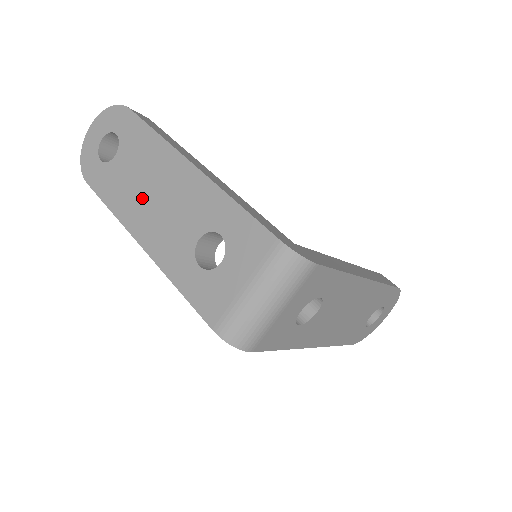
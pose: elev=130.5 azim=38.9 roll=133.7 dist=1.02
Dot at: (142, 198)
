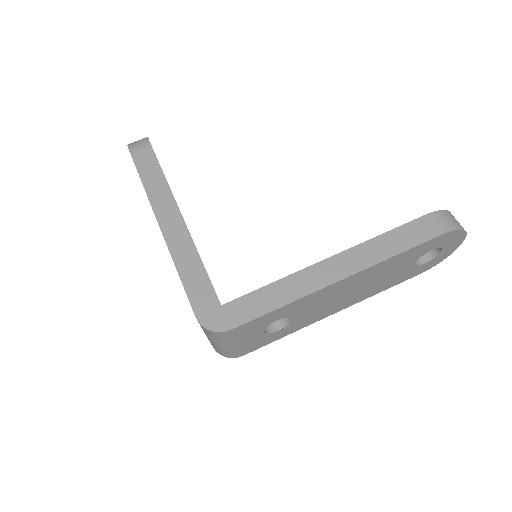
Dot at: occluded
